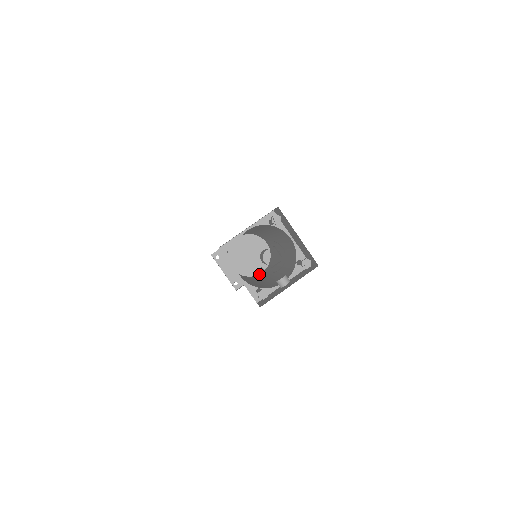
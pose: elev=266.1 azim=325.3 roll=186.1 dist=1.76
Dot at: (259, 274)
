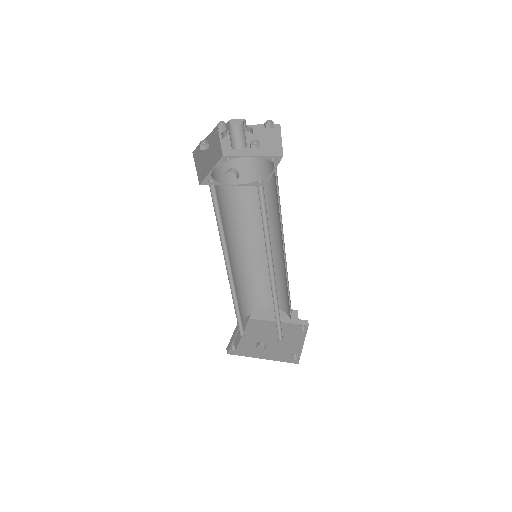
Dot at: occluded
